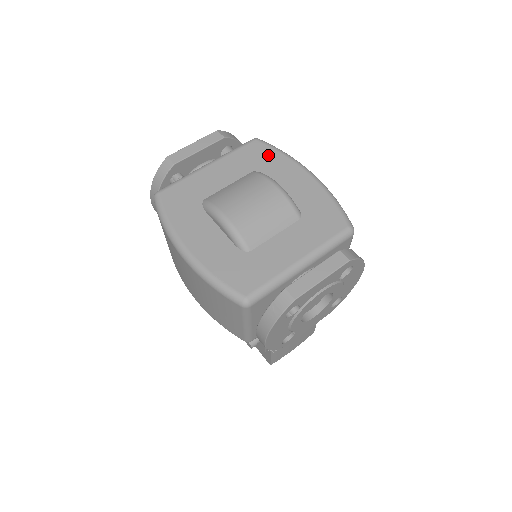
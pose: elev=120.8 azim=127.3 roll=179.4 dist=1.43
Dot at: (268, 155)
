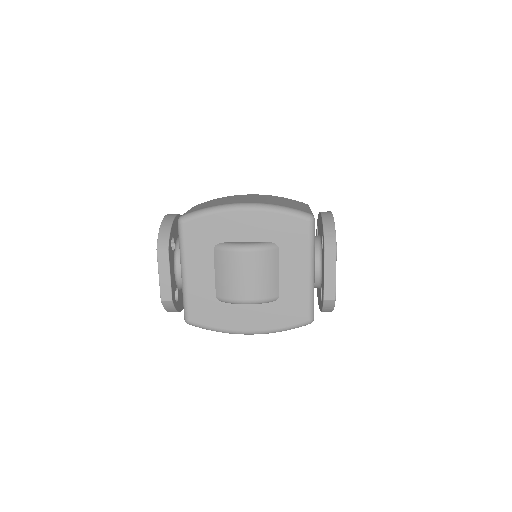
Dot at: (205, 226)
